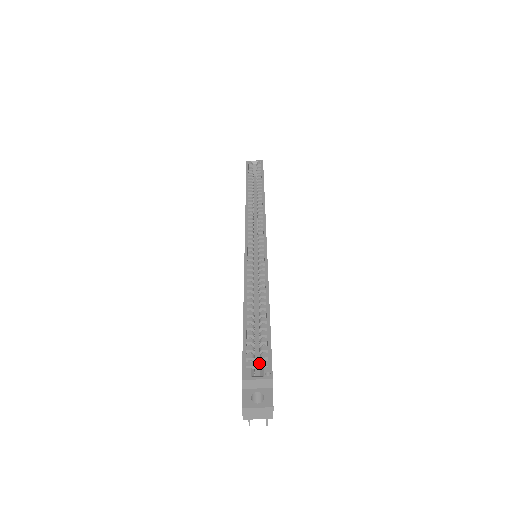
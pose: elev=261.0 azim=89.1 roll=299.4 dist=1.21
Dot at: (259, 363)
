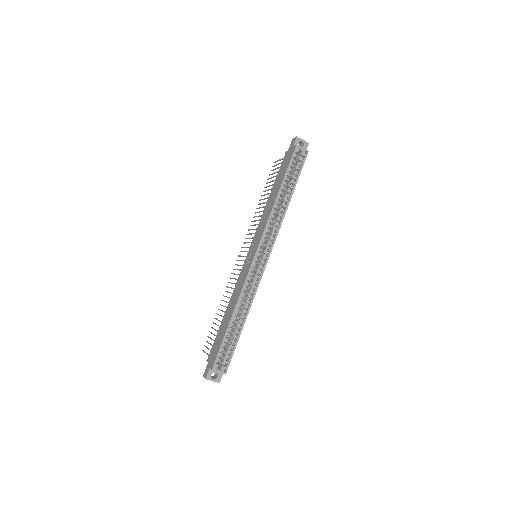
Dot at: occluded
